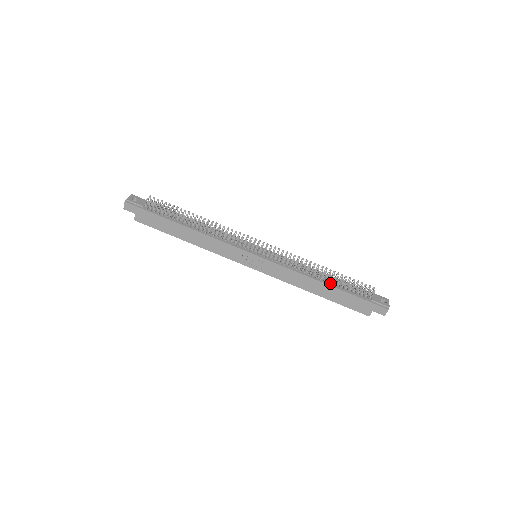
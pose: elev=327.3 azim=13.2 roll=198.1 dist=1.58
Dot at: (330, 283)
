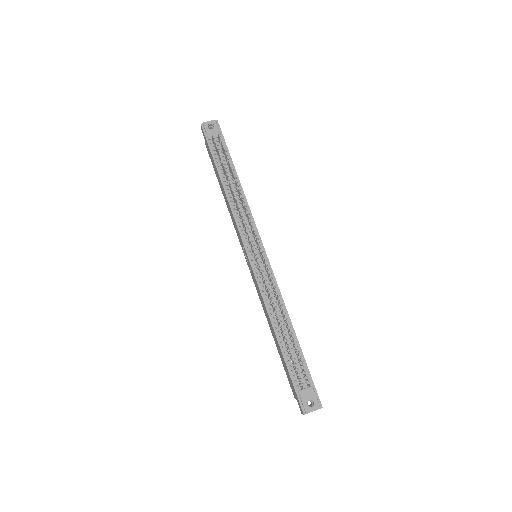
Dot at: (281, 339)
